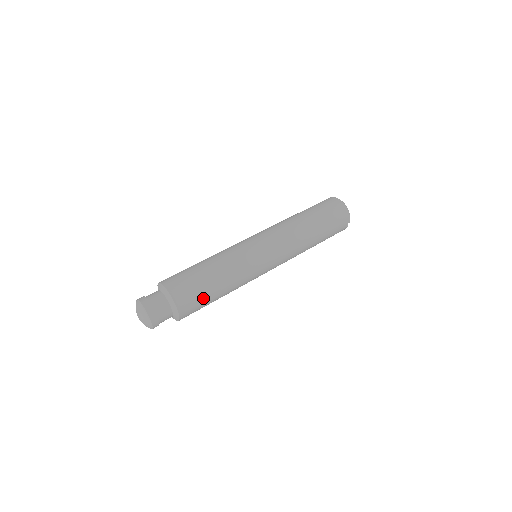
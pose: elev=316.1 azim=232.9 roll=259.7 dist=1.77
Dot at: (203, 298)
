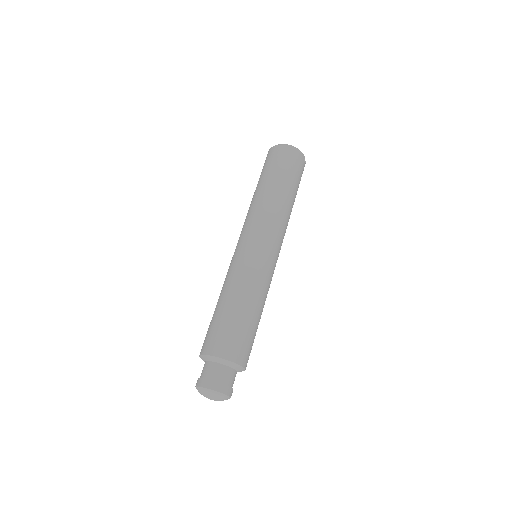
Dot at: (249, 334)
